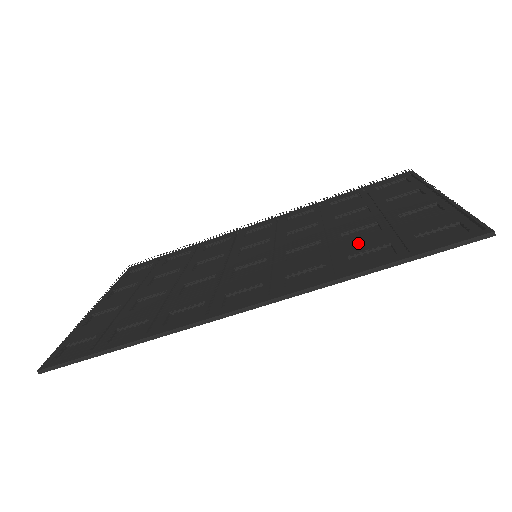
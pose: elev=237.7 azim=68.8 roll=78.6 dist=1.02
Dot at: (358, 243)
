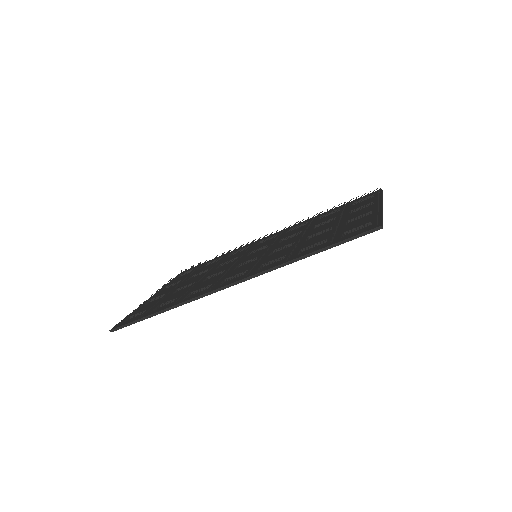
Dot at: (312, 241)
